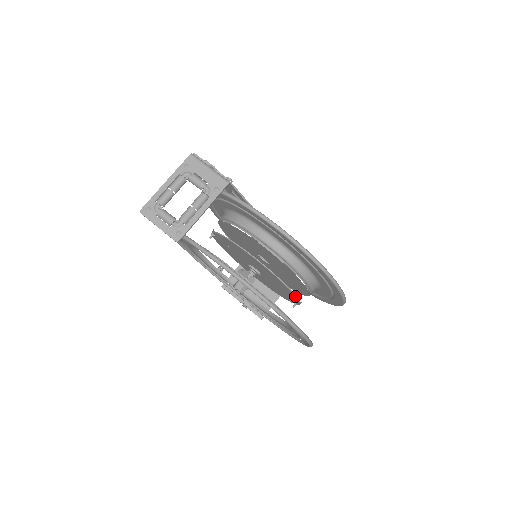
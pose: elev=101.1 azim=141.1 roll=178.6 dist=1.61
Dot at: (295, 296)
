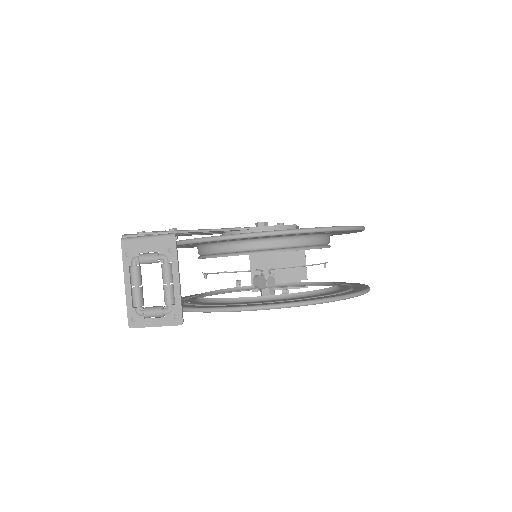
Dot at: occluded
